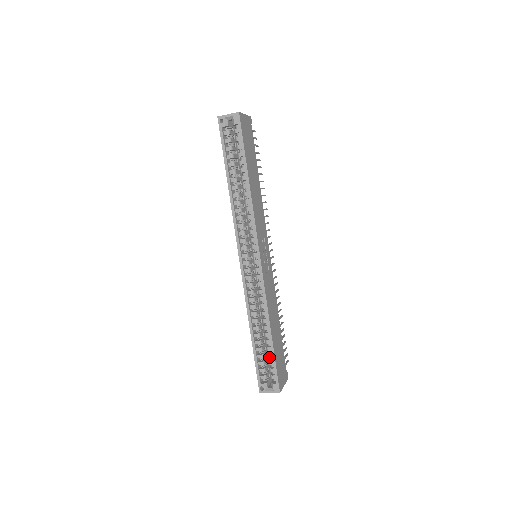
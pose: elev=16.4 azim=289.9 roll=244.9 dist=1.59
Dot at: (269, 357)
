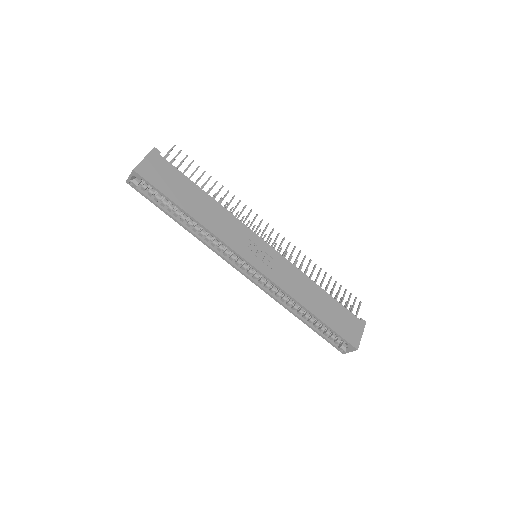
Dot at: (327, 328)
